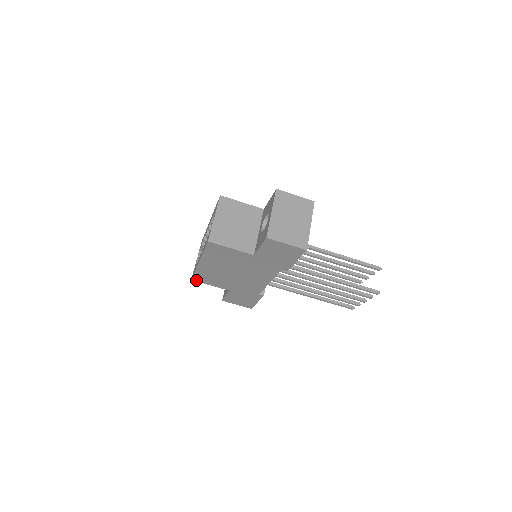
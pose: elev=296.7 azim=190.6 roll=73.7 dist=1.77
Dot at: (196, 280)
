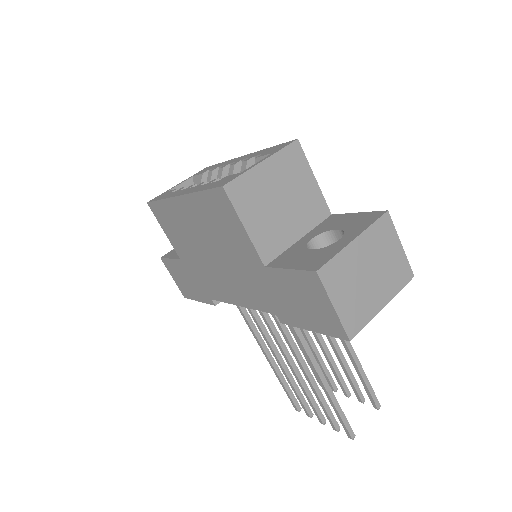
Dot at: (153, 209)
